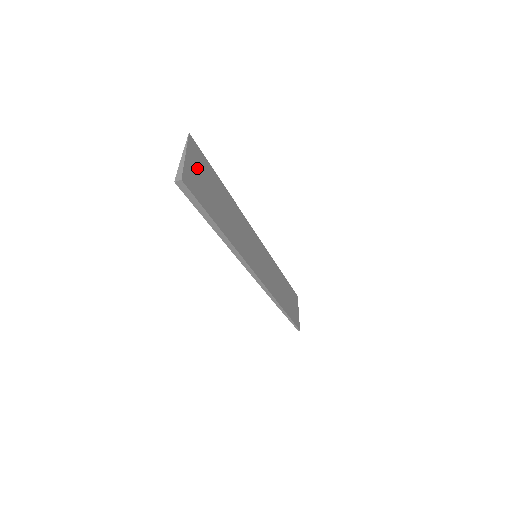
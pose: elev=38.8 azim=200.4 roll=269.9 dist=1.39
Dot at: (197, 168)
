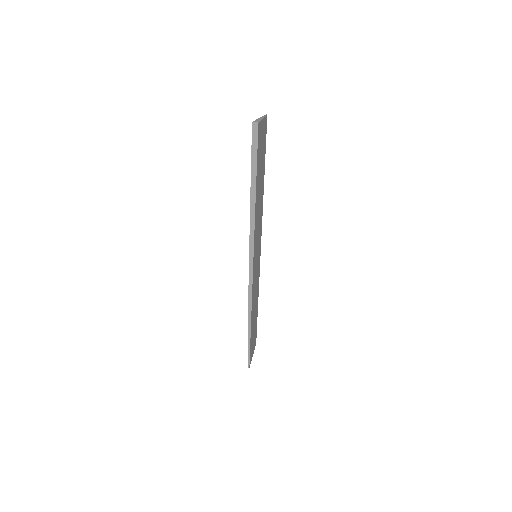
Dot at: (263, 137)
